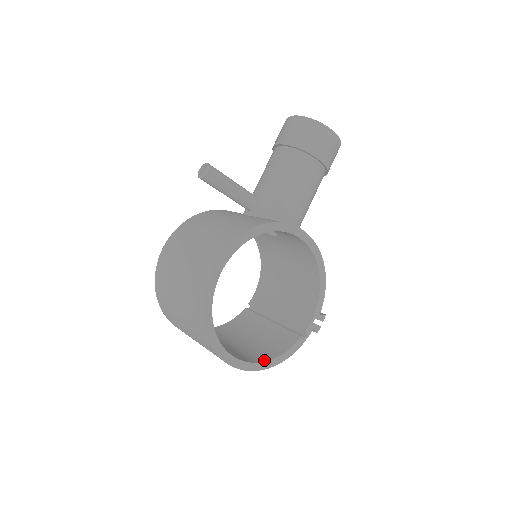
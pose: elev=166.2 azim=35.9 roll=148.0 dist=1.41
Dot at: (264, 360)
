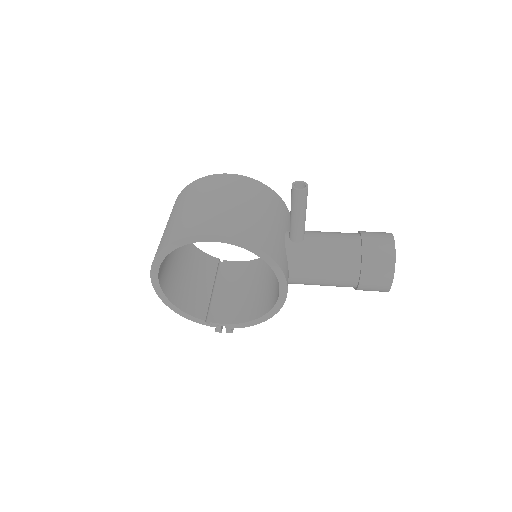
Dot at: (171, 299)
